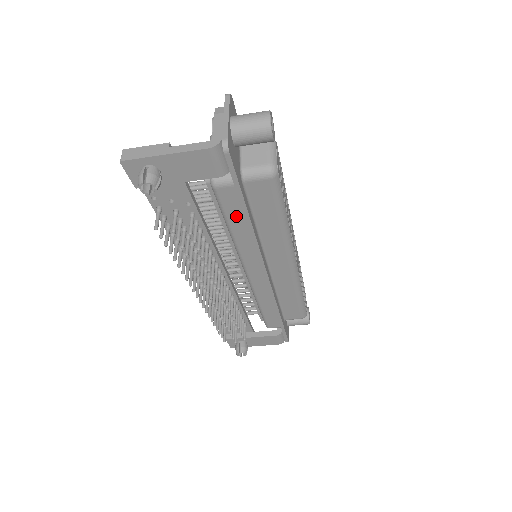
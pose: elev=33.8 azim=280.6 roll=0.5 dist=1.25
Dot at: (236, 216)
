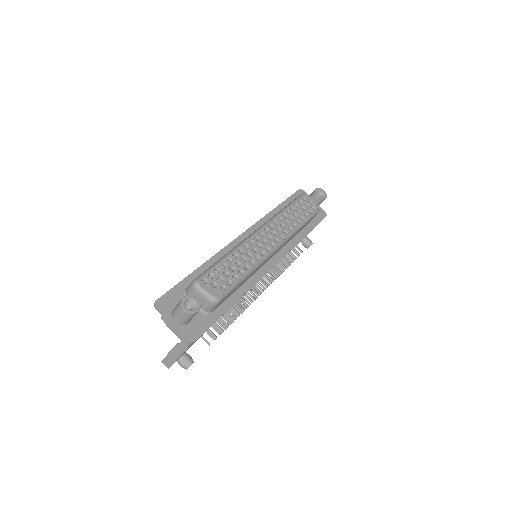
Dot at: occluded
